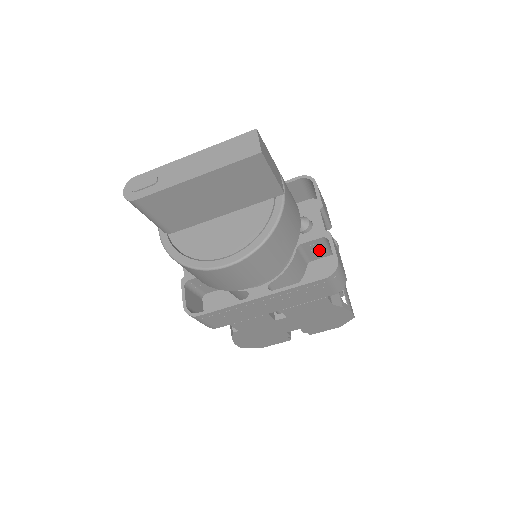
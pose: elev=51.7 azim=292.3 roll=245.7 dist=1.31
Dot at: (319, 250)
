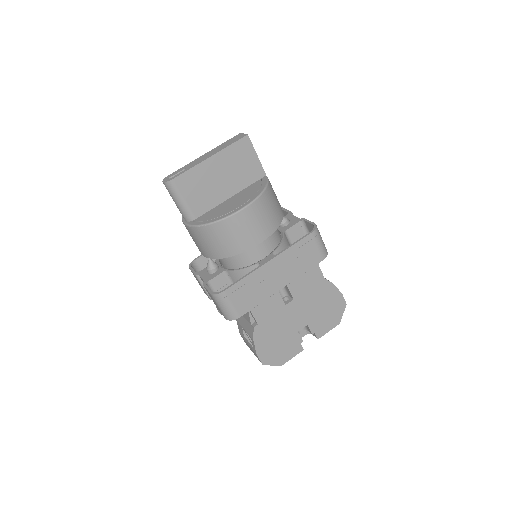
Dot at: occluded
